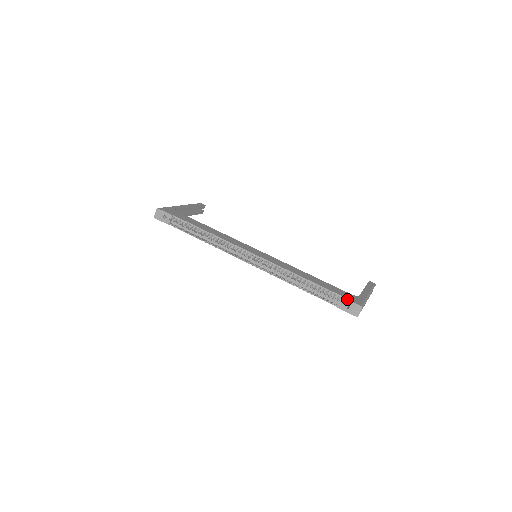
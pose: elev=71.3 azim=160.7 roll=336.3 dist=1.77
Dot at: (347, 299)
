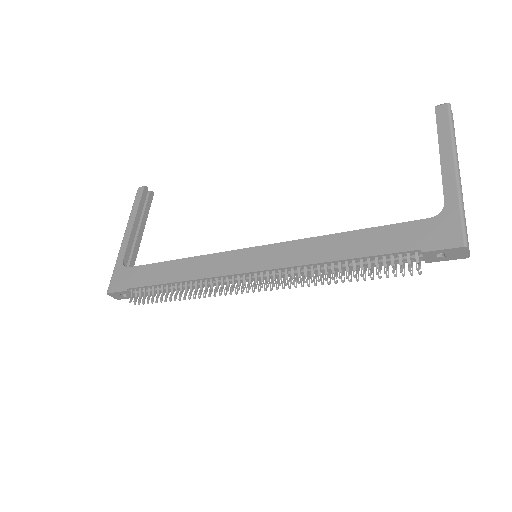
Dot at: (432, 251)
